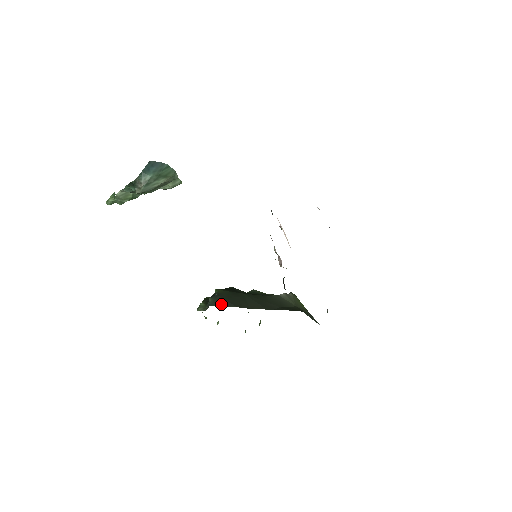
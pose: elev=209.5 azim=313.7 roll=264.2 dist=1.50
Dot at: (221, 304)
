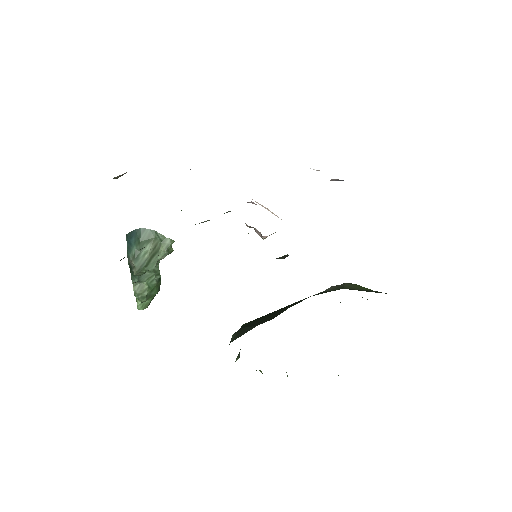
Dot at: (242, 334)
